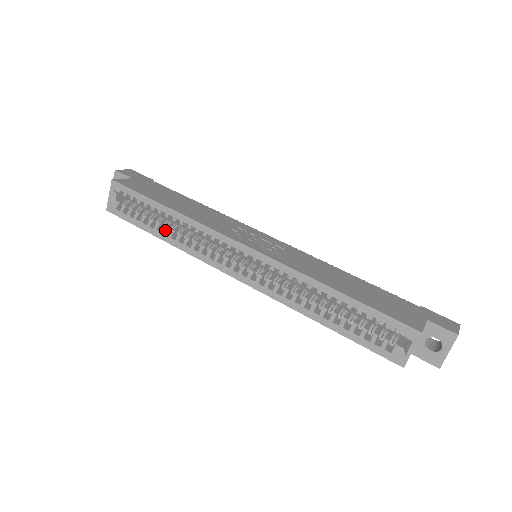
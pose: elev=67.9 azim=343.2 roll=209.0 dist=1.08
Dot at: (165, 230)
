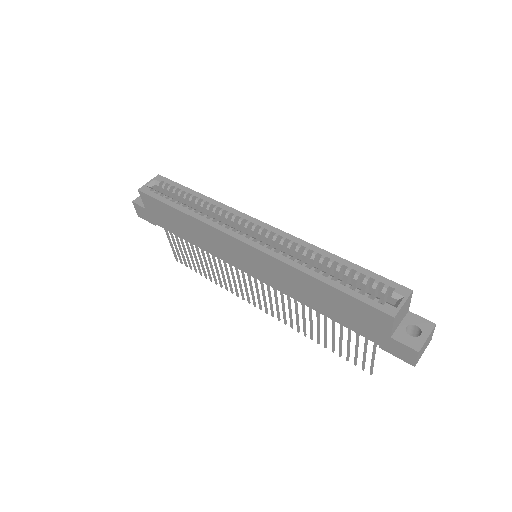
Dot at: (190, 207)
